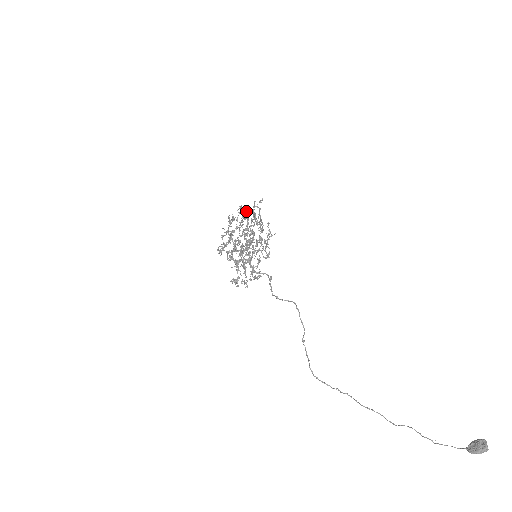
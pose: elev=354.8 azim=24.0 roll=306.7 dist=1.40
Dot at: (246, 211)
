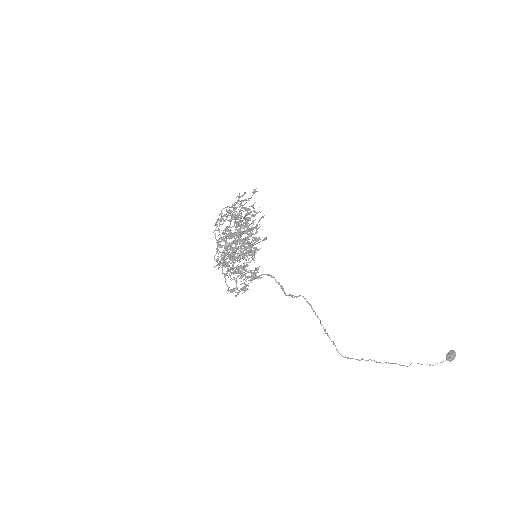
Dot at: (235, 204)
